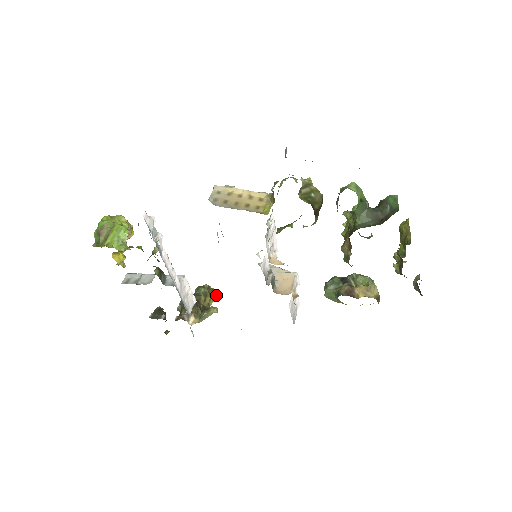
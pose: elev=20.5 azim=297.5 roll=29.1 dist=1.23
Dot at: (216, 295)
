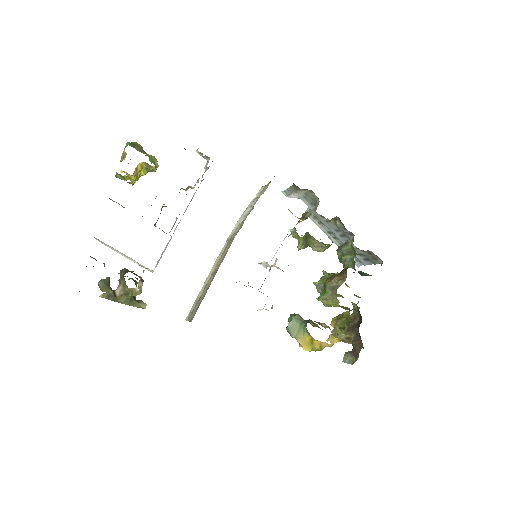
Dot at: occluded
